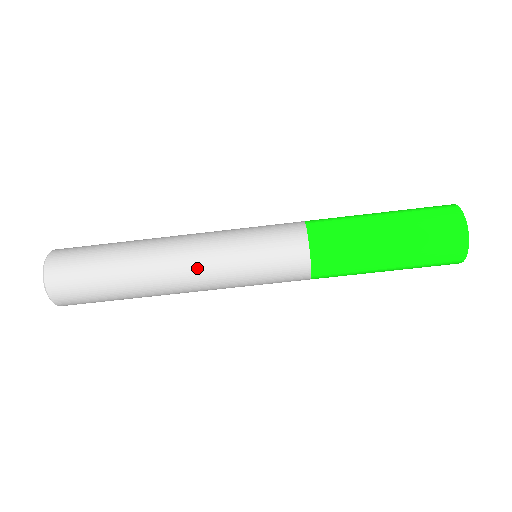
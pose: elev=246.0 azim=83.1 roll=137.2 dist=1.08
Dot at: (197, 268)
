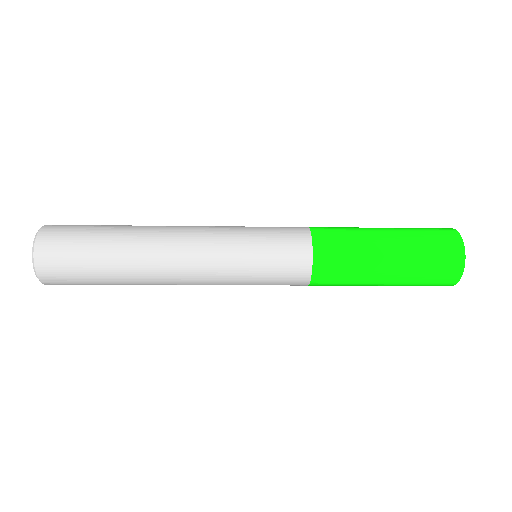
Dot at: occluded
